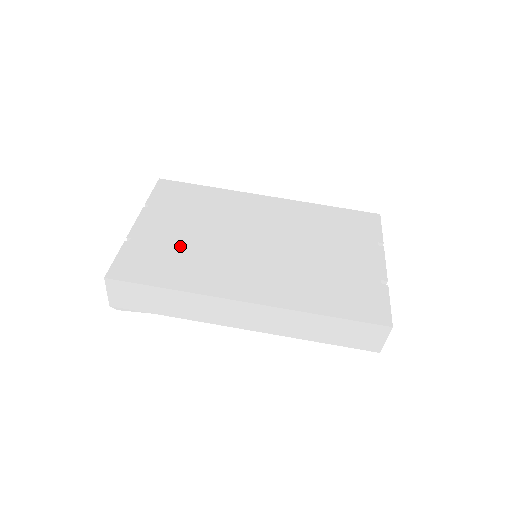
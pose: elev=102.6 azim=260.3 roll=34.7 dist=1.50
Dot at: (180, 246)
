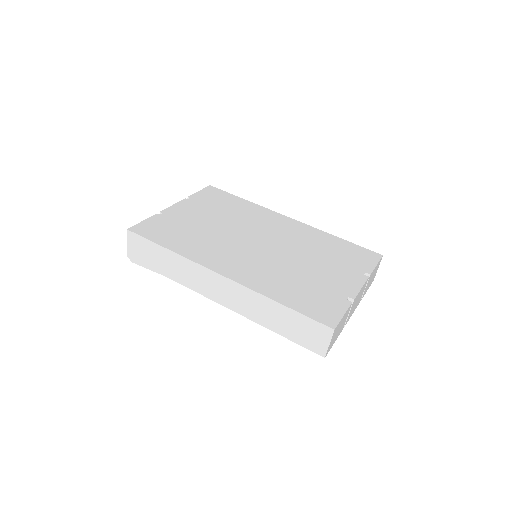
Dot at: (195, 227)
